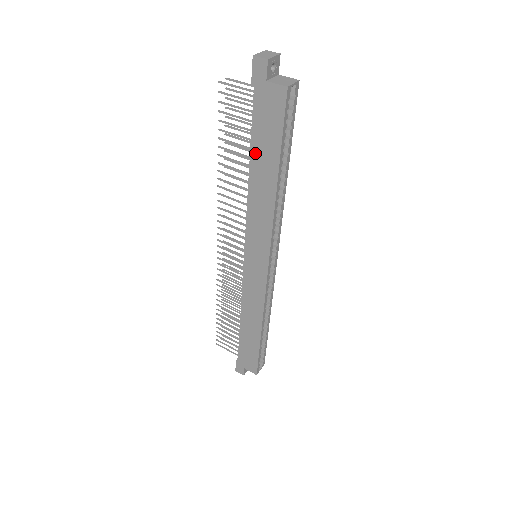
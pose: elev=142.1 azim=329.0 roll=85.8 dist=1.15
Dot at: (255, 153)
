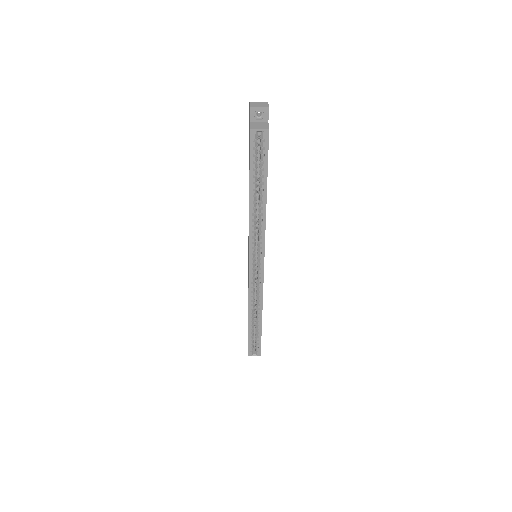
Dot at: occluded
